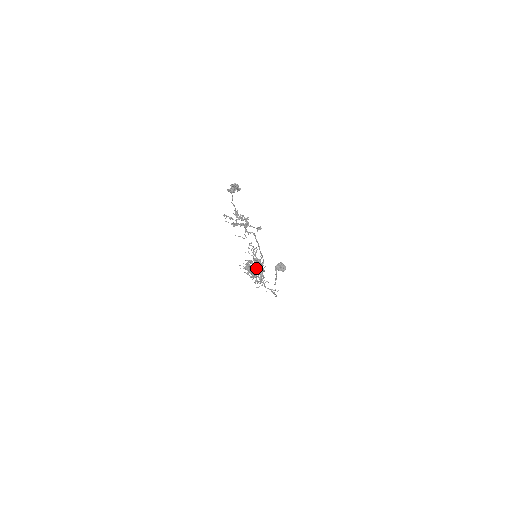
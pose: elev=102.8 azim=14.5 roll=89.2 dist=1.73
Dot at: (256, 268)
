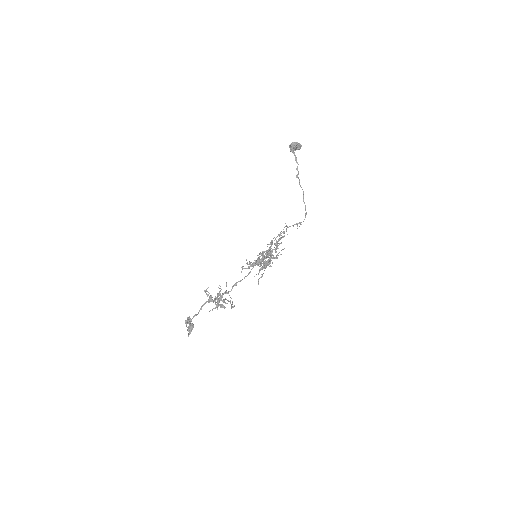
Dot at: (265, 256)
